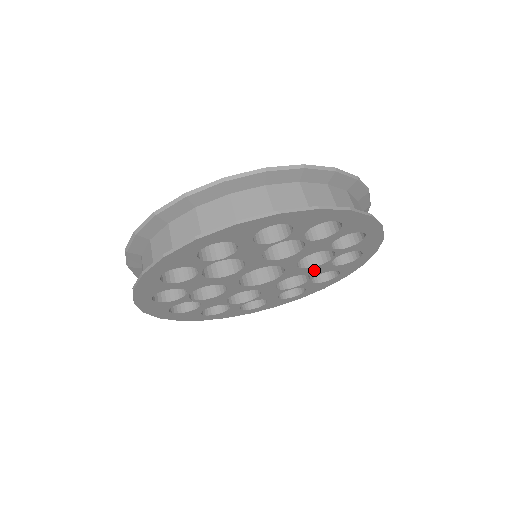
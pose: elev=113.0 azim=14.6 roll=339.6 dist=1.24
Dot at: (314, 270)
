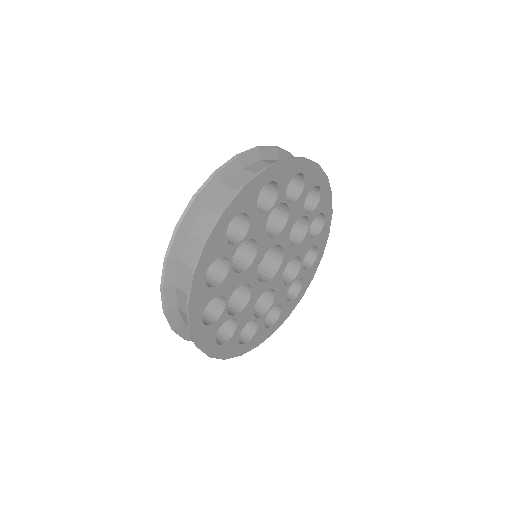
Dot at: (280, 292)
